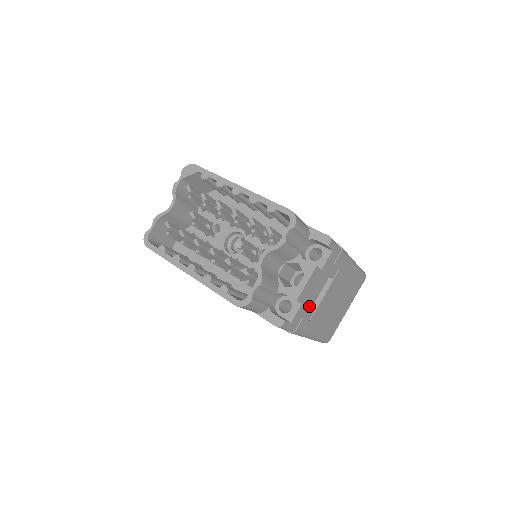
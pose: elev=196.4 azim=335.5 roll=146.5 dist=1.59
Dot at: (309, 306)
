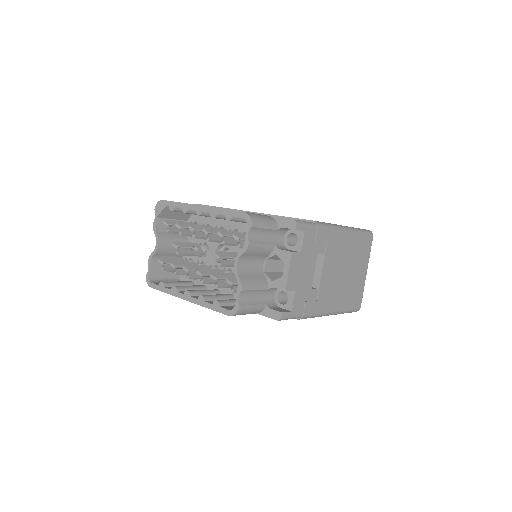
Dot at: (307, 289)
